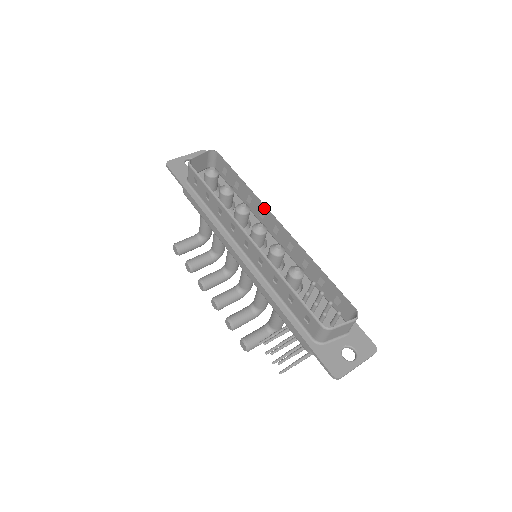
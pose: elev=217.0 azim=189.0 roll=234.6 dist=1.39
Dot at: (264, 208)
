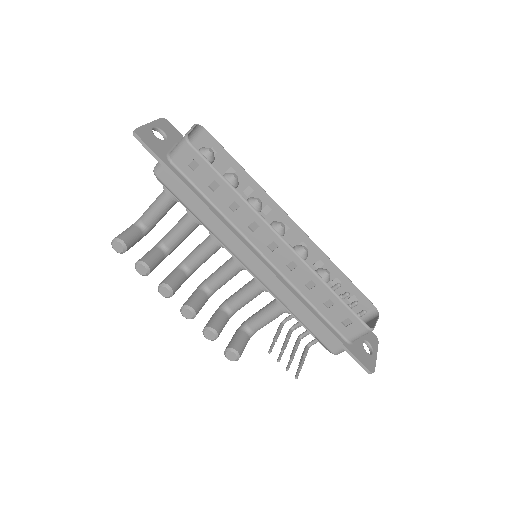
Dot at: (273, 203)
